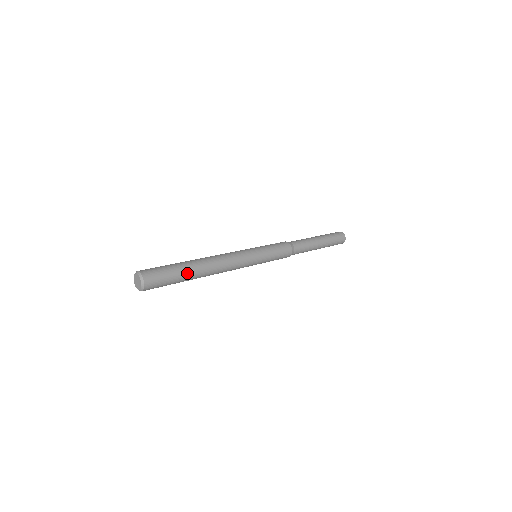
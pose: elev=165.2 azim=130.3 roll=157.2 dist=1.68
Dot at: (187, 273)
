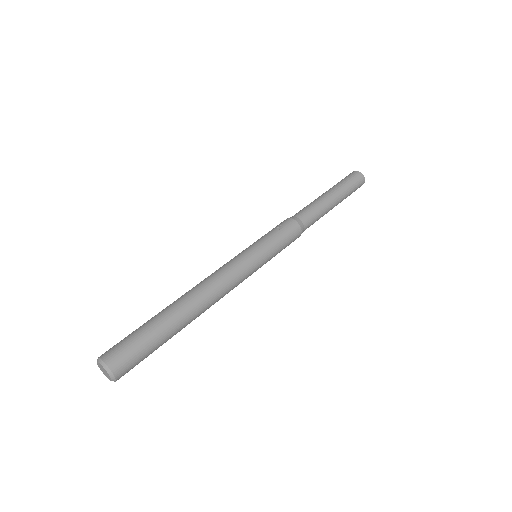
Dot at: (171, 335)
